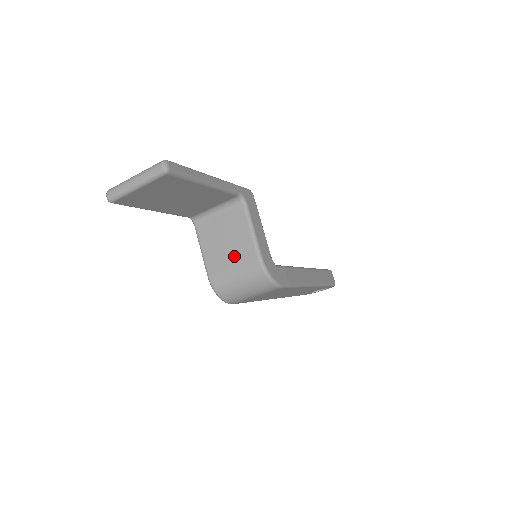
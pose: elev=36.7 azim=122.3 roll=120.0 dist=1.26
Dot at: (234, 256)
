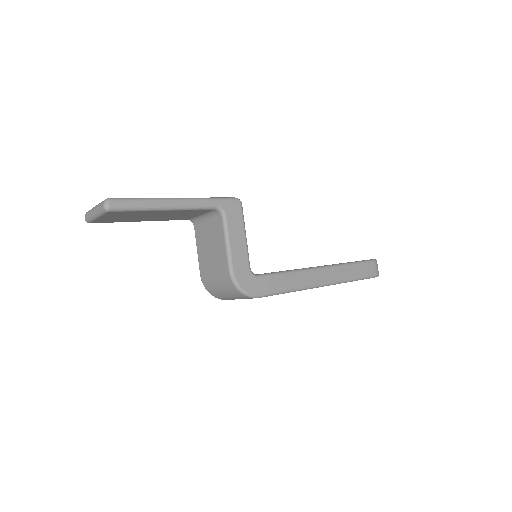
Dot at: (215, 264)
